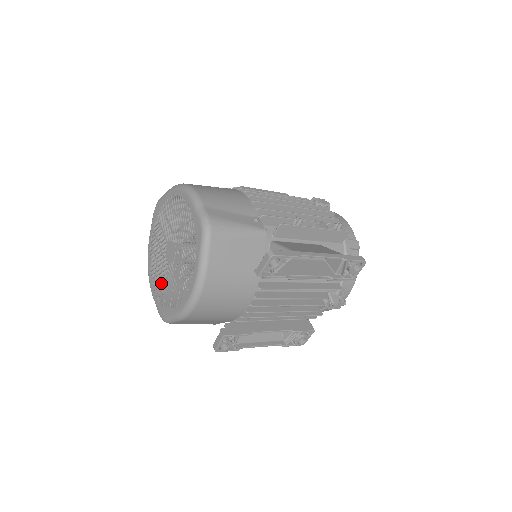
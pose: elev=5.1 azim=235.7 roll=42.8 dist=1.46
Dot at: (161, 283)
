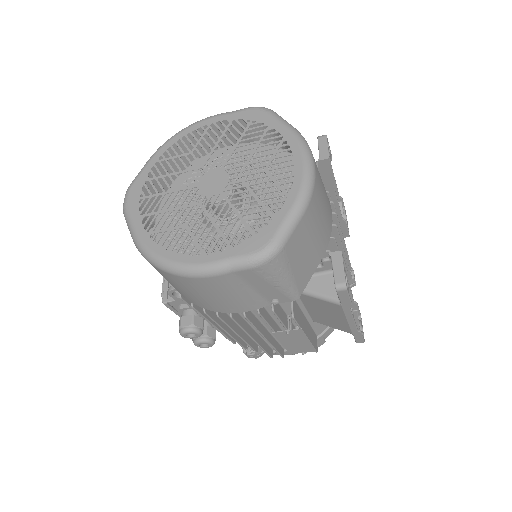
Dot at: (190, 283)
